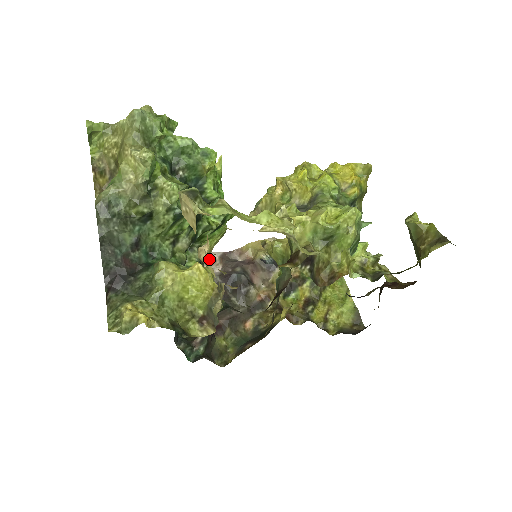
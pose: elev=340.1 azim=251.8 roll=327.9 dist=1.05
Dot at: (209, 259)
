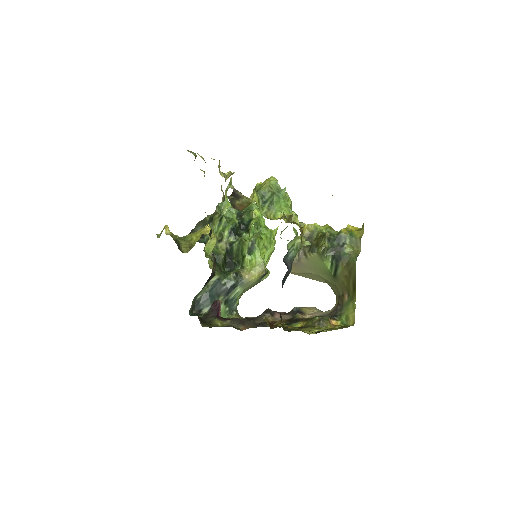
Dot at: occluded
